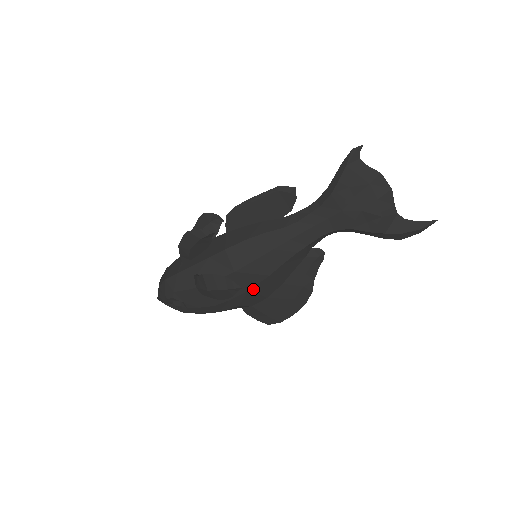
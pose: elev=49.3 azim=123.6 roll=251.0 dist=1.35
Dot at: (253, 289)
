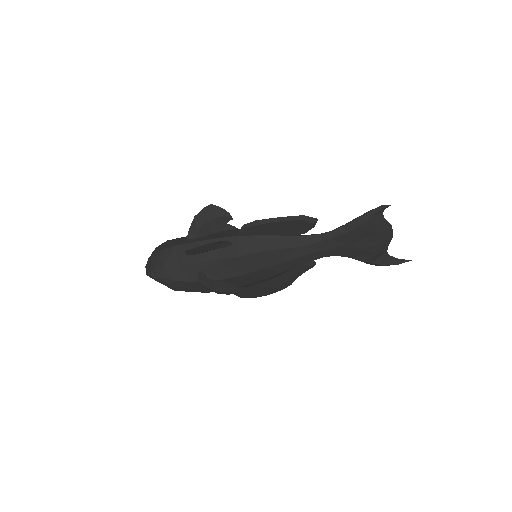
Dot at: (247, 284)
